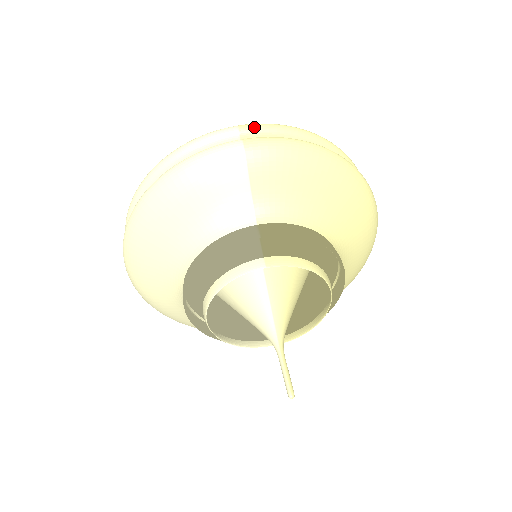
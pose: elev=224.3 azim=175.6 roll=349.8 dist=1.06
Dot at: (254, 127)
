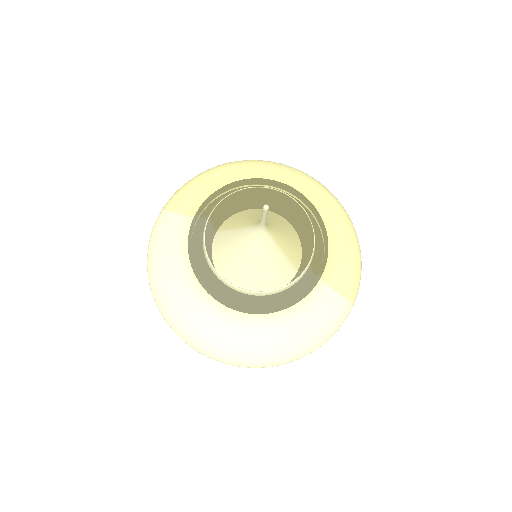
Dot at: occluded
